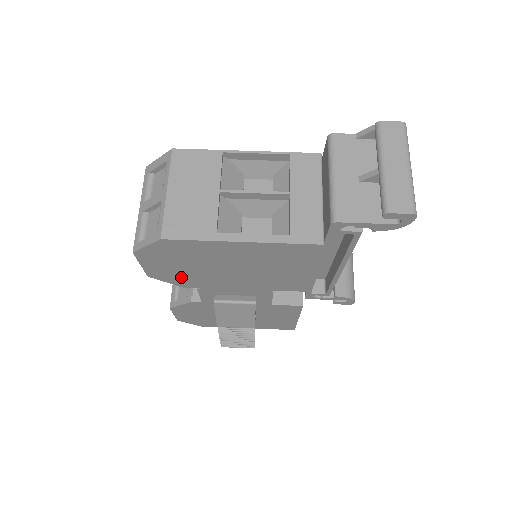
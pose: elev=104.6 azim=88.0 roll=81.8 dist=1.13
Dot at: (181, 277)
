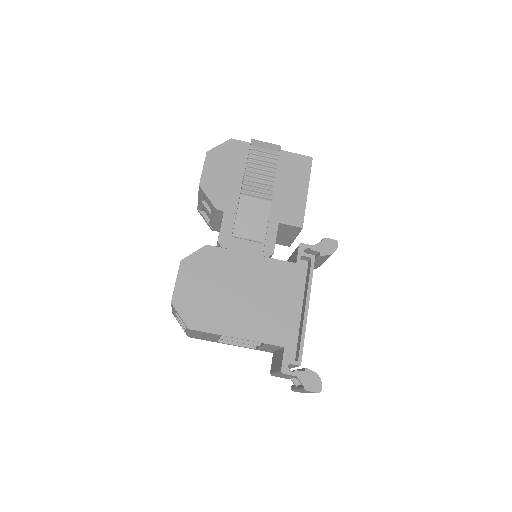
Dot at: occluded
